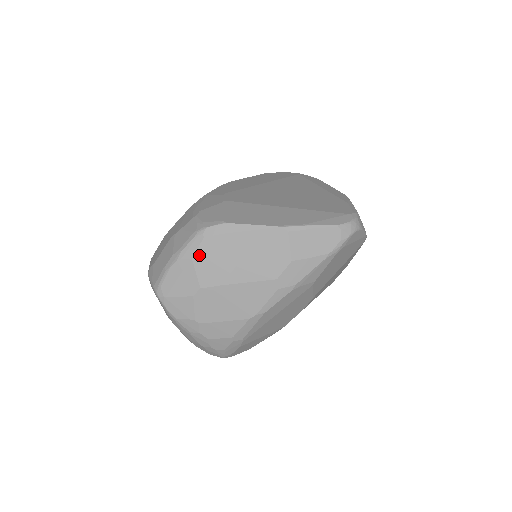
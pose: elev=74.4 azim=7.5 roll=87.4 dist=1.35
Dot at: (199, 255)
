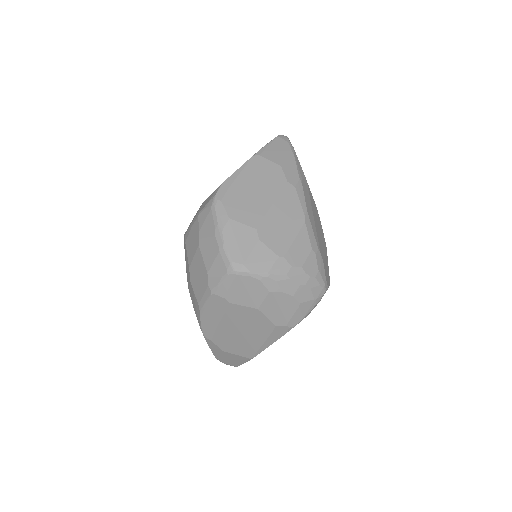
Dot at: (231, 212)
